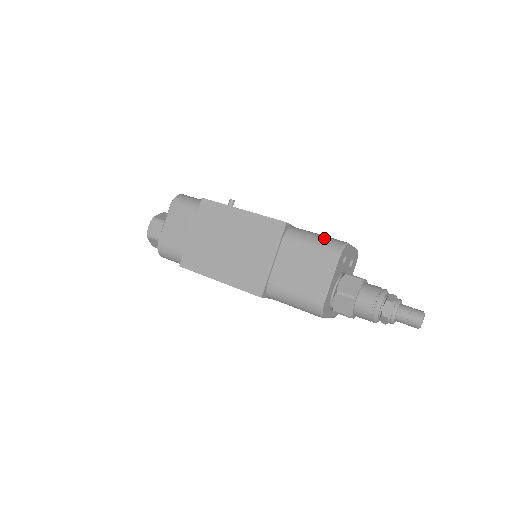
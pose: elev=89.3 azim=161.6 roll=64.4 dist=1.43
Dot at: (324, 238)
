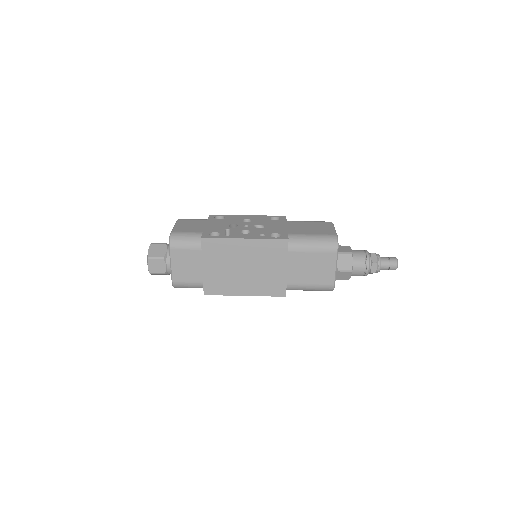
Dot at: (320, 240)
